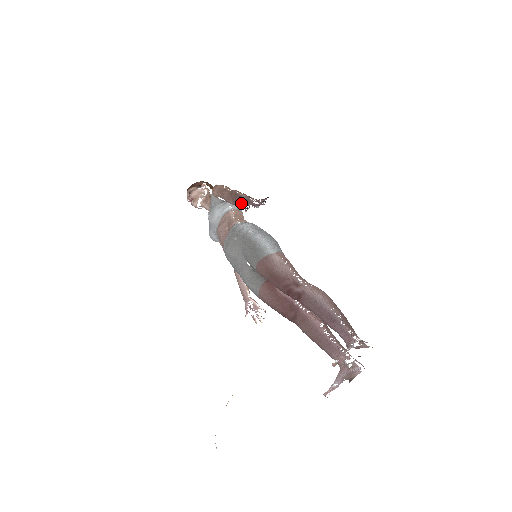
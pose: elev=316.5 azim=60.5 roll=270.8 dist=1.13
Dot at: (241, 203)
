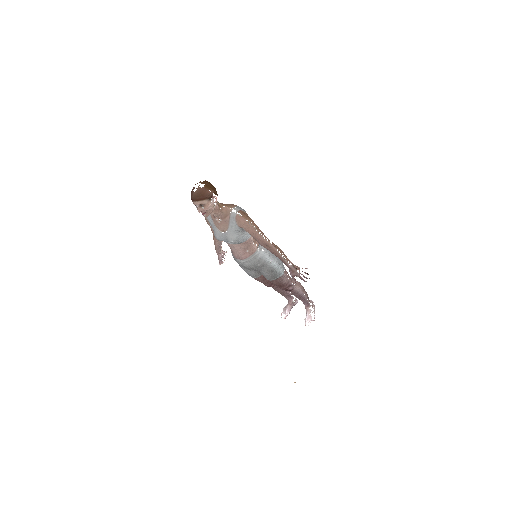
Dot at: (279, 257)
